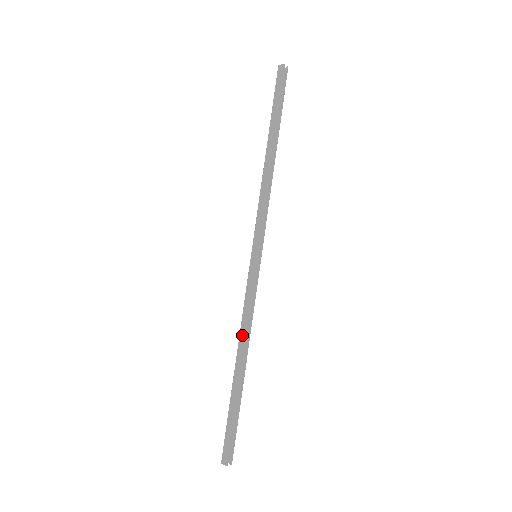
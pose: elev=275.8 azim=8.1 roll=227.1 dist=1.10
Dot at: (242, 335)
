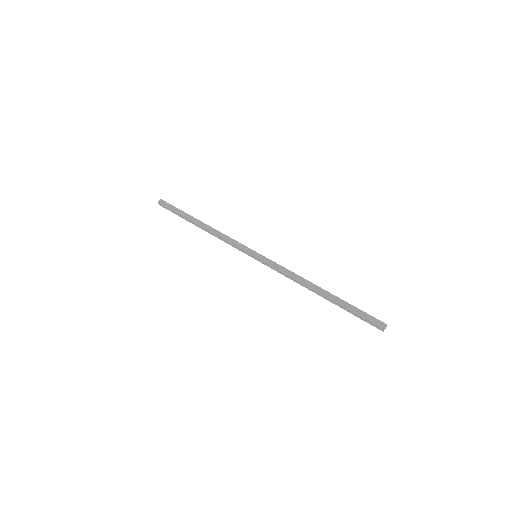
Dot at: (302, 280)
